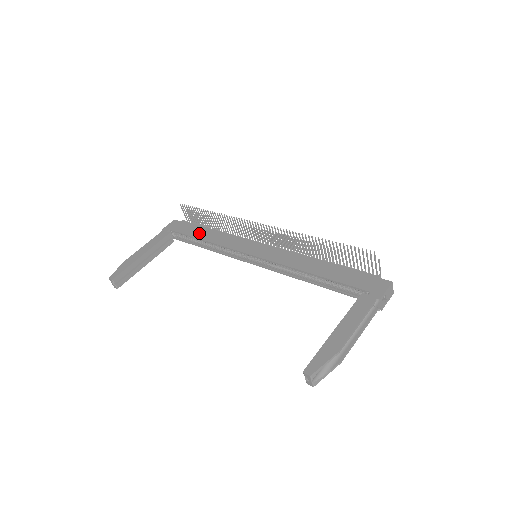
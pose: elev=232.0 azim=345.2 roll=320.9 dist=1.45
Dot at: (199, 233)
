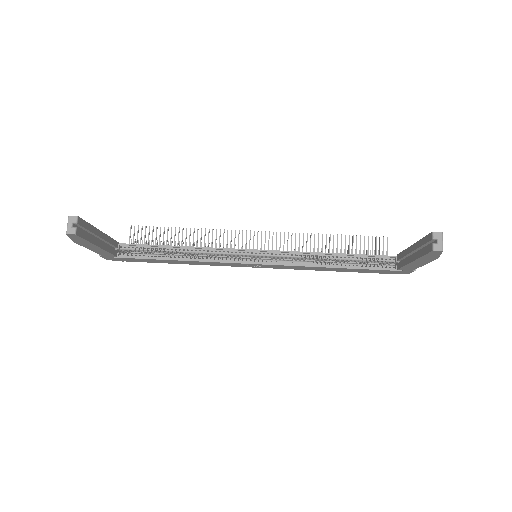
Dot at: occluded
